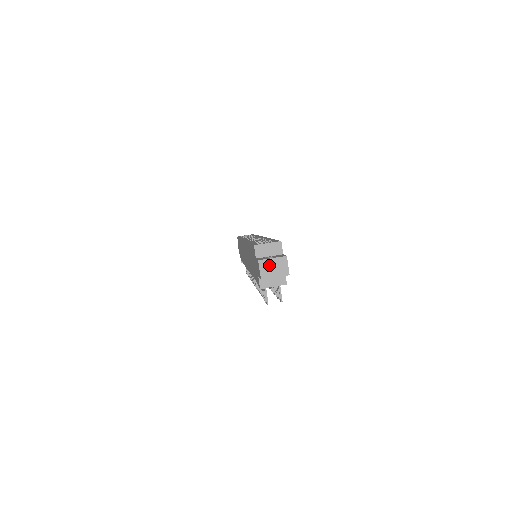
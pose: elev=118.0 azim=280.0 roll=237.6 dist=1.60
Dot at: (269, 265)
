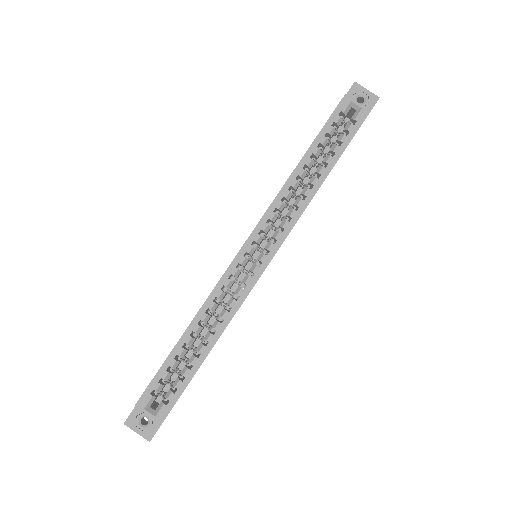
Dot at: (134, 428)
